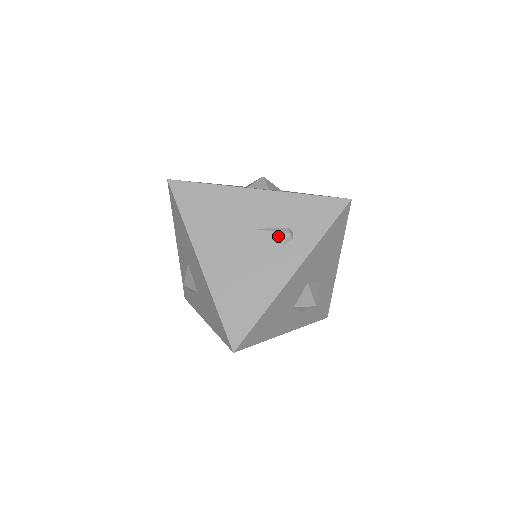
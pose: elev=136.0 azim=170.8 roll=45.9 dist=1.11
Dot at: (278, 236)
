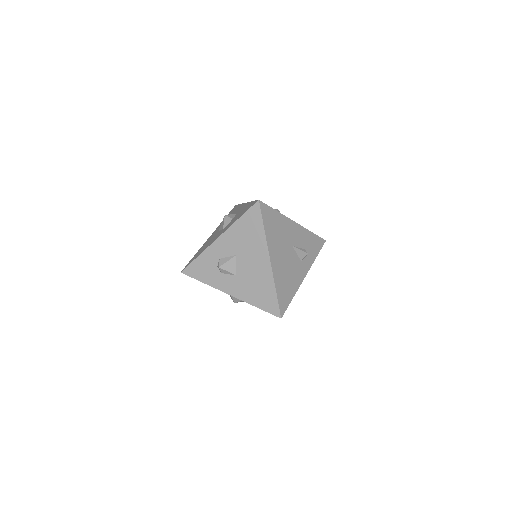
Dot at: (302, 253)
